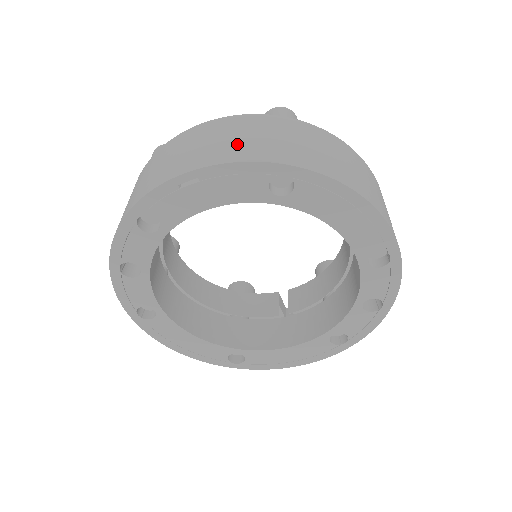
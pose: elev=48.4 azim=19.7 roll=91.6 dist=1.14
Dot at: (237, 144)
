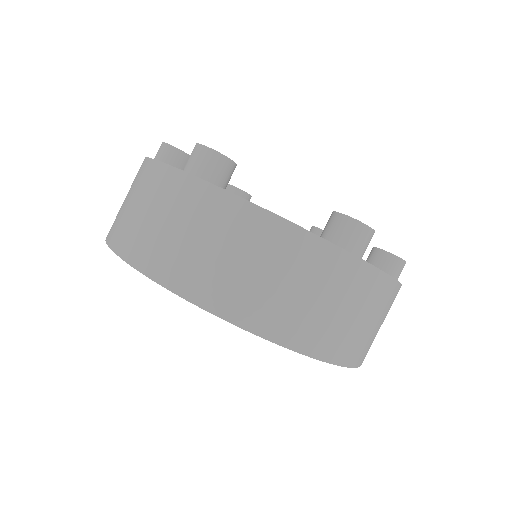
Dot at: (130, 222)
